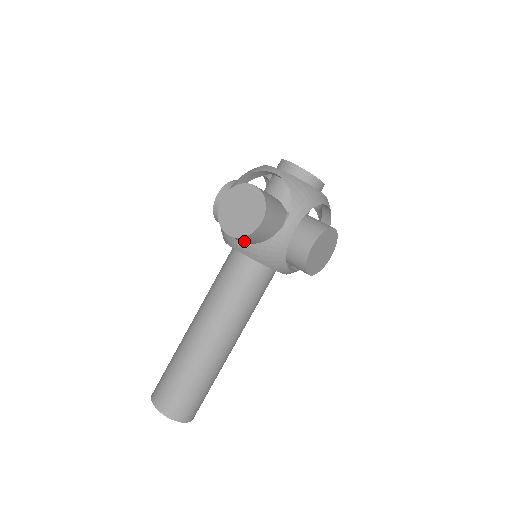
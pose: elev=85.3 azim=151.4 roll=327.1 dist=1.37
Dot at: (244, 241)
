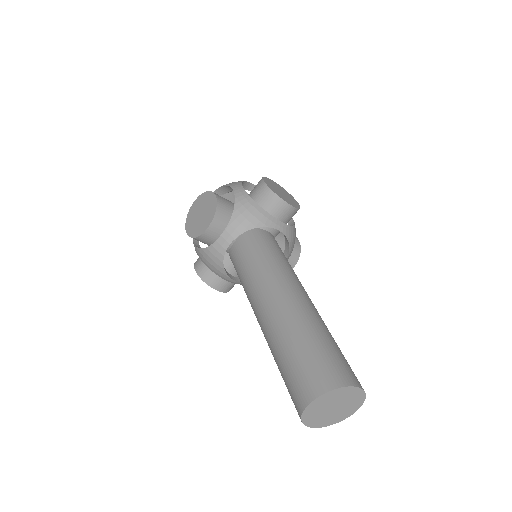
Dot at: (232, 246)
